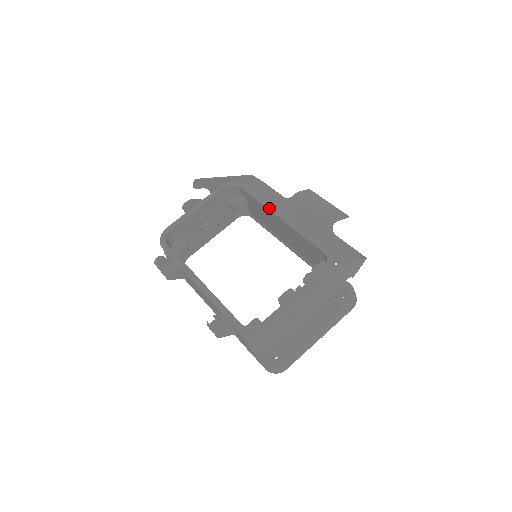
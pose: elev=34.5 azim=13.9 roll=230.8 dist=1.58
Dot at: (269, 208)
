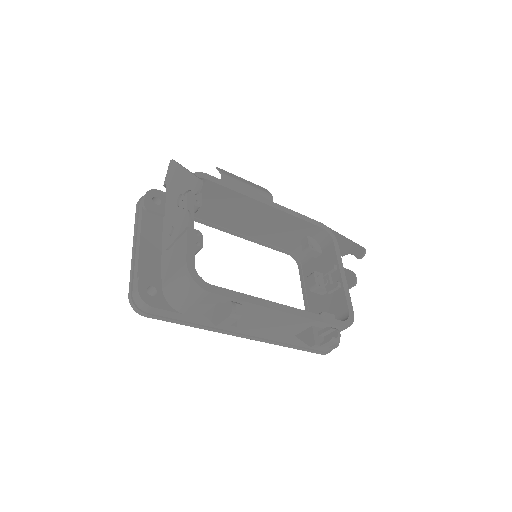
Dot at: (255, 198)
